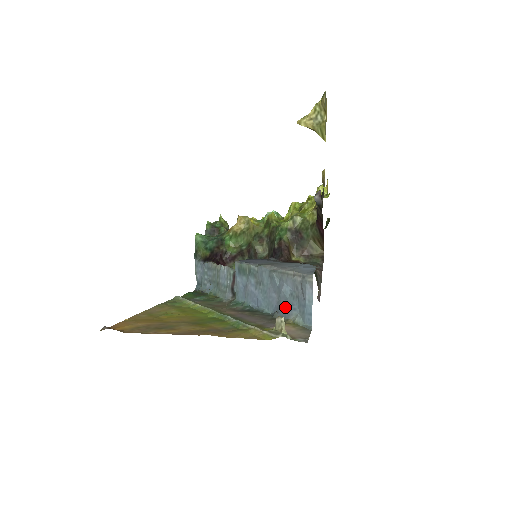
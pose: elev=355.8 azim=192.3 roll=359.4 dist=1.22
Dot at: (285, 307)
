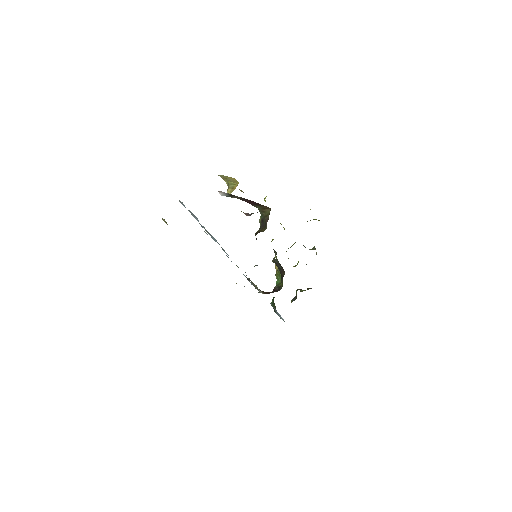
Dot at: occluded
